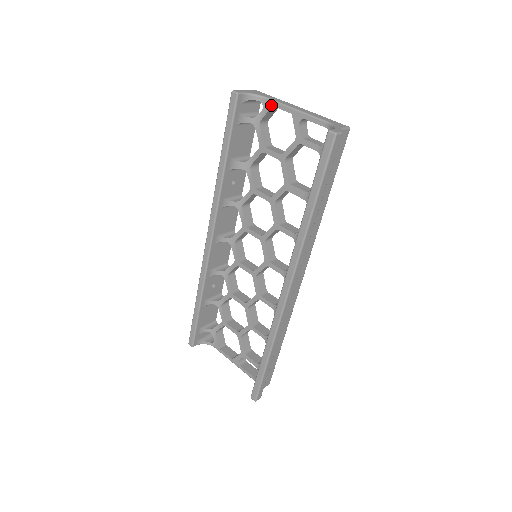
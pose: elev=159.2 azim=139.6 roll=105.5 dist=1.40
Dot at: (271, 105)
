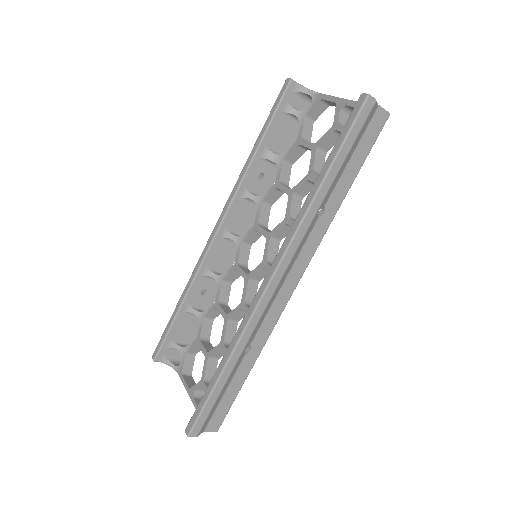
Dot at: (320, 98)
